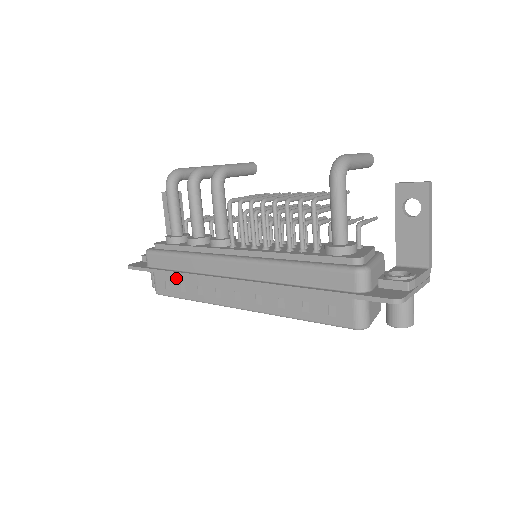
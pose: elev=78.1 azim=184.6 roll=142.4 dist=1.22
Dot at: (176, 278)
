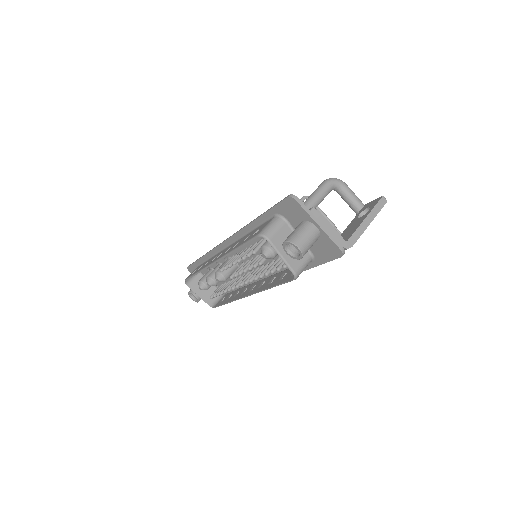
Dot at: occluded
